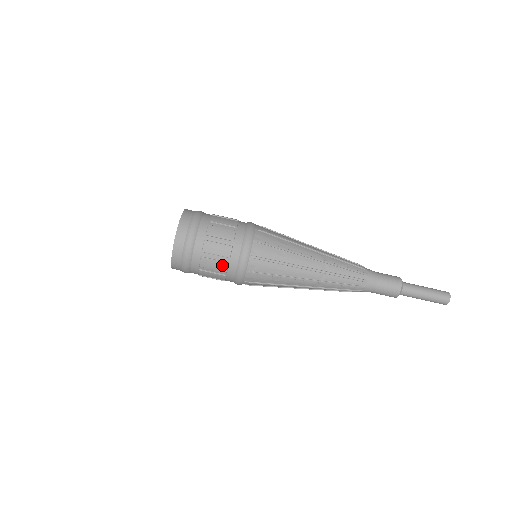
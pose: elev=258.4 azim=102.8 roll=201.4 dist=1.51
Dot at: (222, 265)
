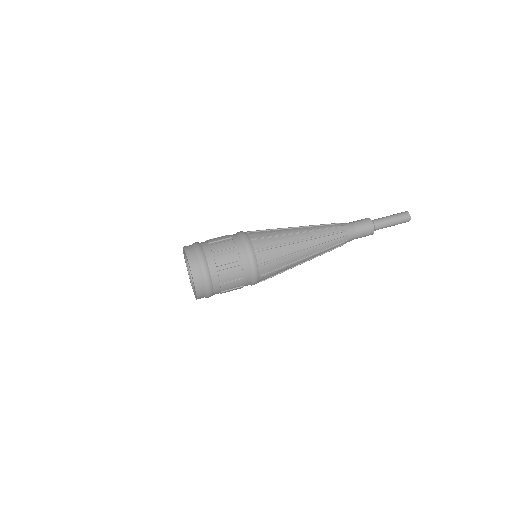
Dot at: (229, 243)
